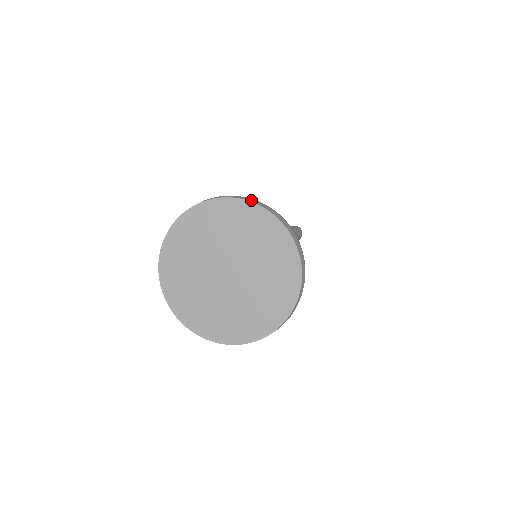
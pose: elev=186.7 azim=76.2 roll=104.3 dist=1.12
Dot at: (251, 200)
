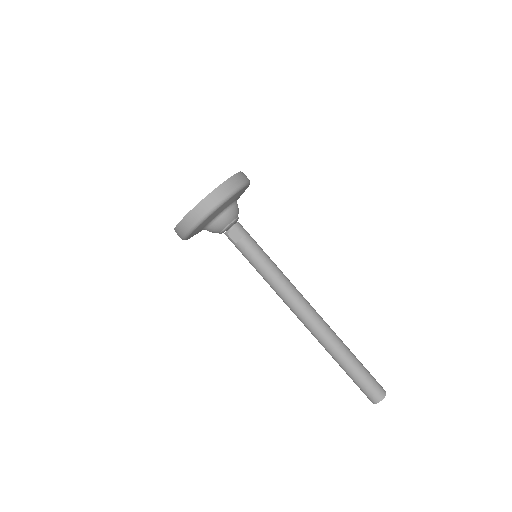
Dot at: occluded
